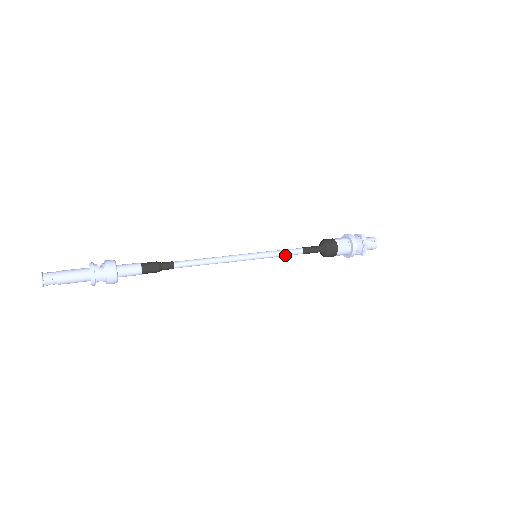
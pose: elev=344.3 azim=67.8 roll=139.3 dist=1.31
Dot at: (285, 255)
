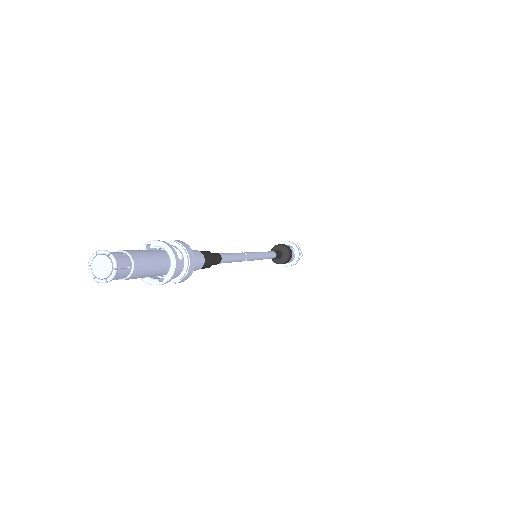
Dot at: (268, 258)
